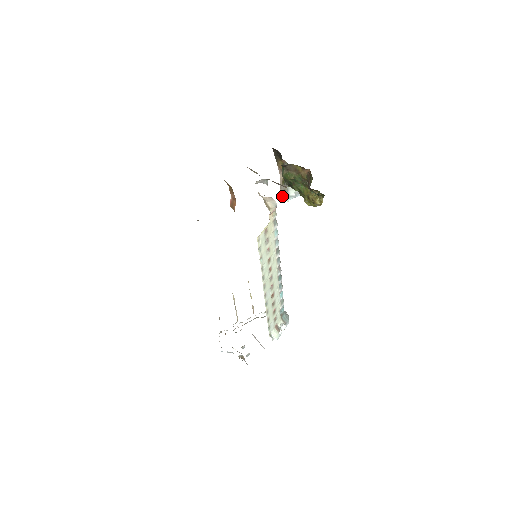
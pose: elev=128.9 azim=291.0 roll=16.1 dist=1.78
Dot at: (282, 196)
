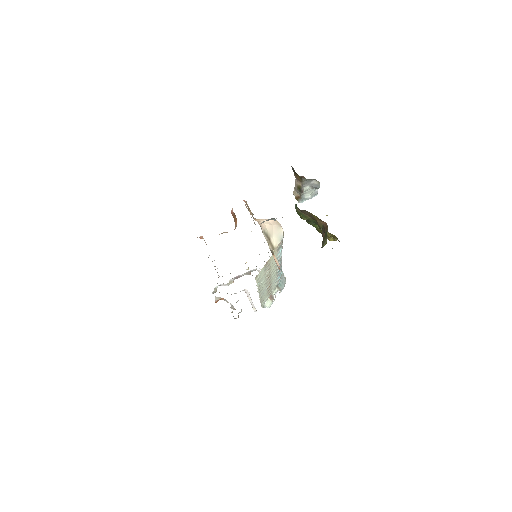
Dot at: (295, 195)
